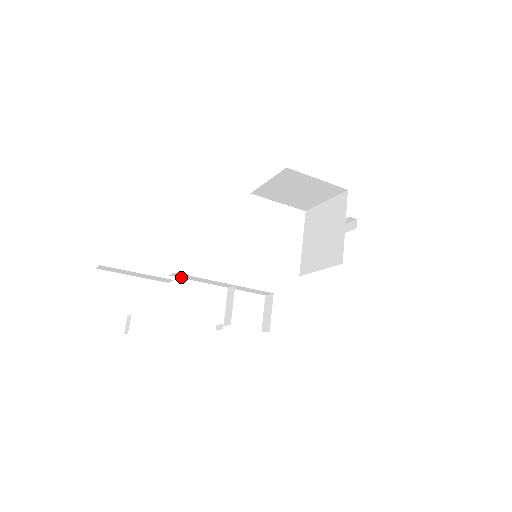
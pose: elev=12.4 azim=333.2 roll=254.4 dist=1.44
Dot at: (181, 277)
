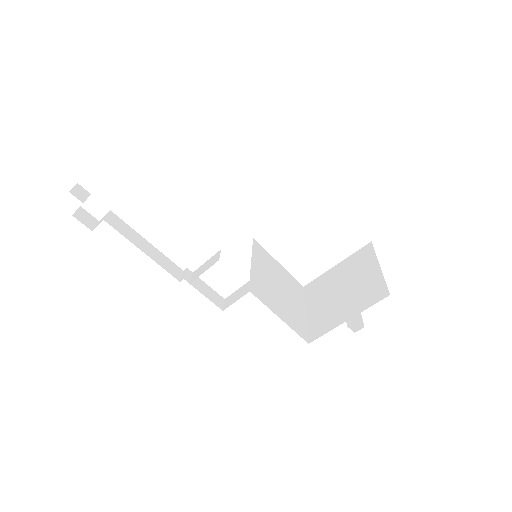
Dot at: occluded
